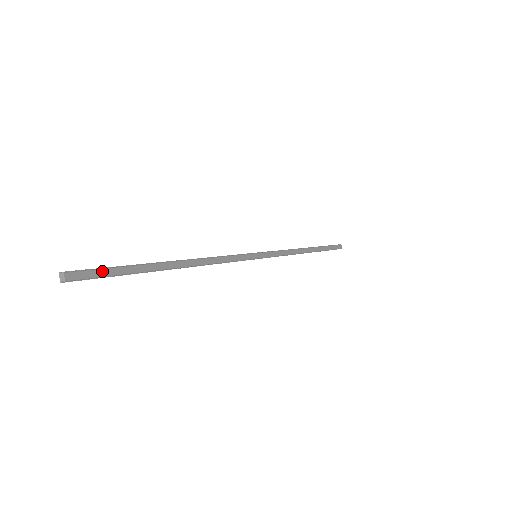
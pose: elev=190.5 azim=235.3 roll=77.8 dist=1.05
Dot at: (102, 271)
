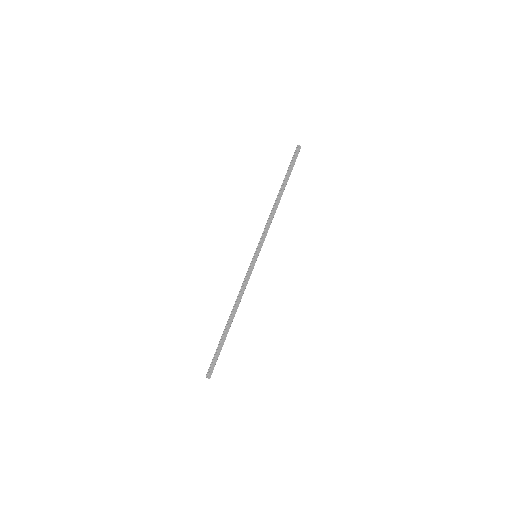
Dot at: (214, 362)
